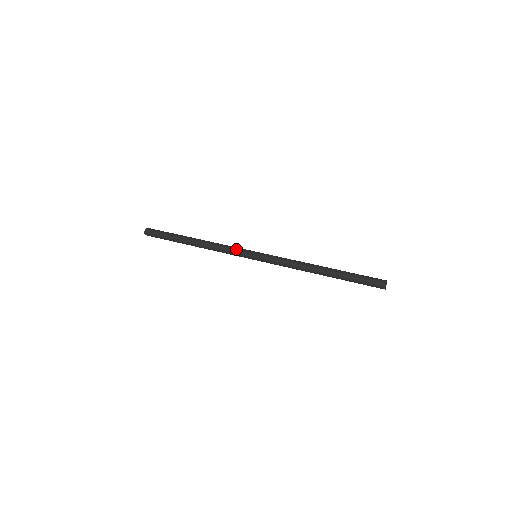
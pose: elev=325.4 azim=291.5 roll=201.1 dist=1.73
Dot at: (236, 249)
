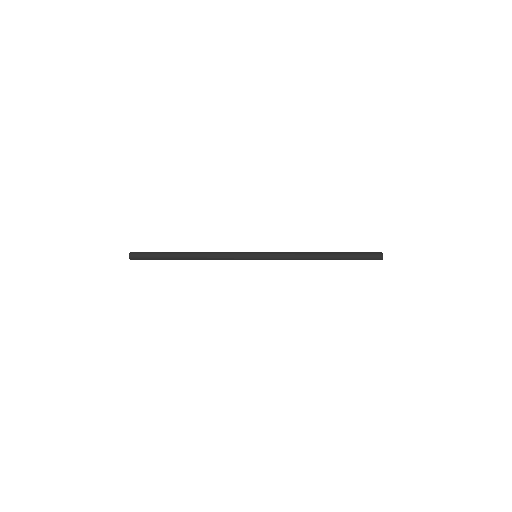
Dot at: (235, 254)
